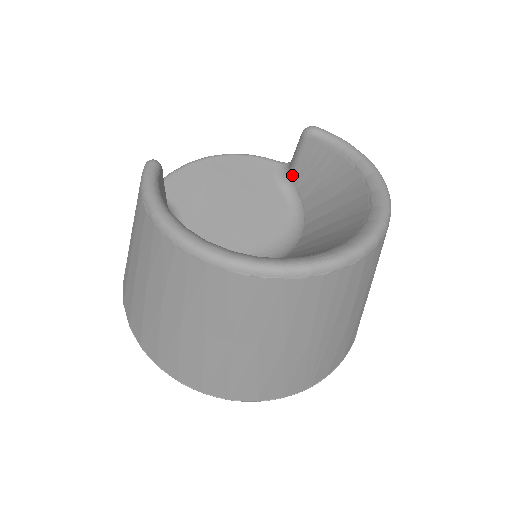
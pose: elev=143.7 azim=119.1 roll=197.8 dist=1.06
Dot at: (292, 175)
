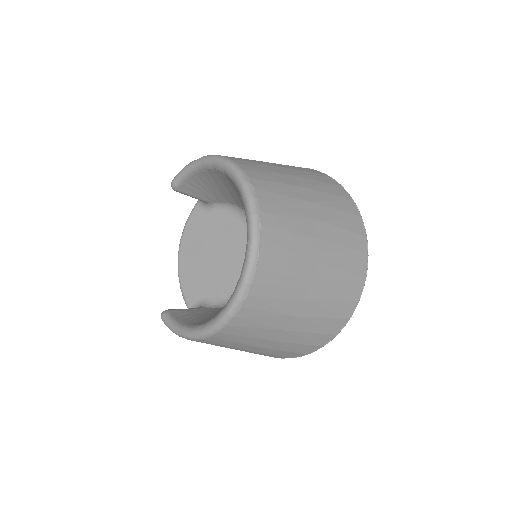
Dot at: (207, 202)
